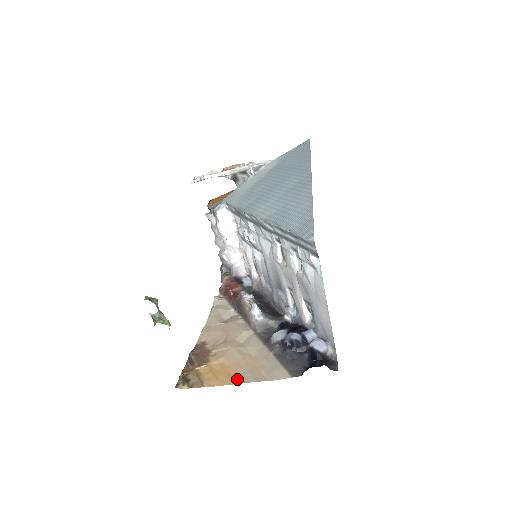
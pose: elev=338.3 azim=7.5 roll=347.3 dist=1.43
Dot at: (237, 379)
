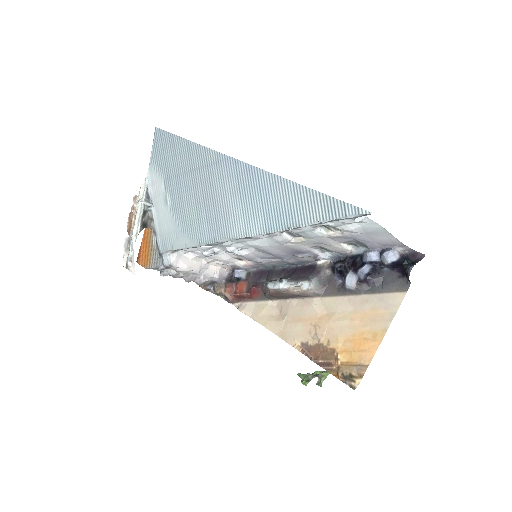
Dot at: (377, 335)
